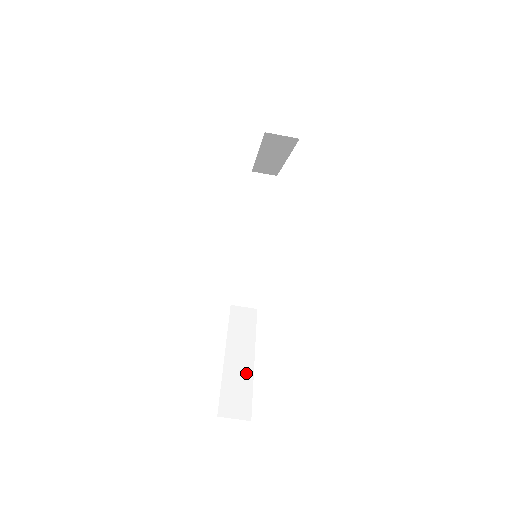
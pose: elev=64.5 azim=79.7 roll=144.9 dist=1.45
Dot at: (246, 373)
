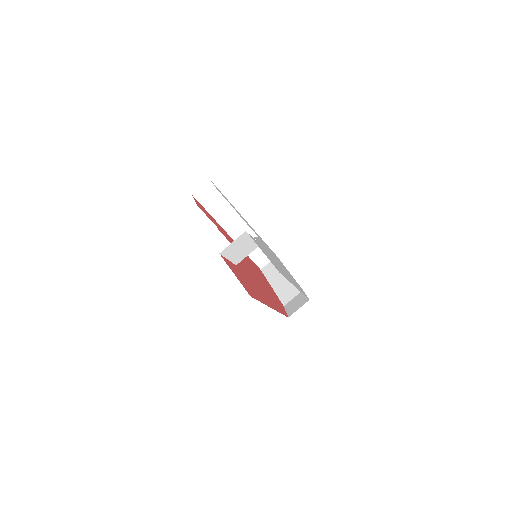
Dot at: occluded
